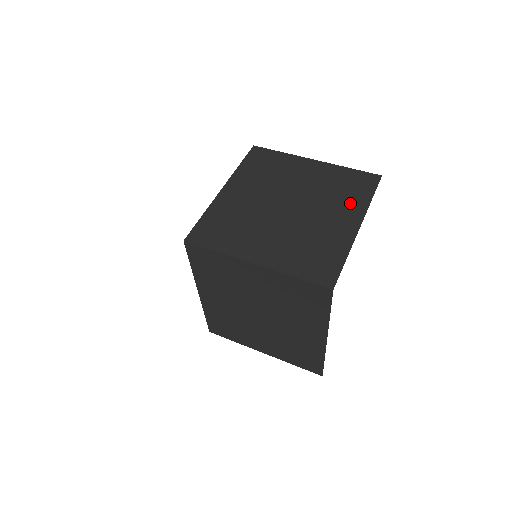
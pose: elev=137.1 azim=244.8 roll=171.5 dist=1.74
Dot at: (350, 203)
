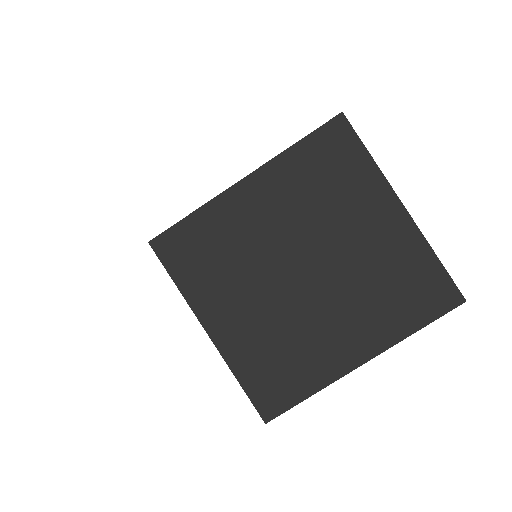
Dot at: (383, 319)
